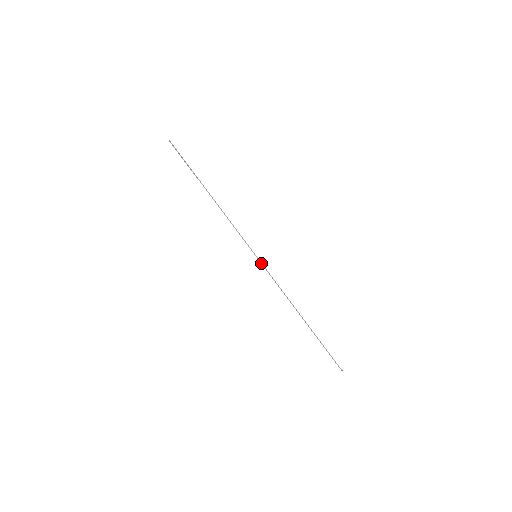
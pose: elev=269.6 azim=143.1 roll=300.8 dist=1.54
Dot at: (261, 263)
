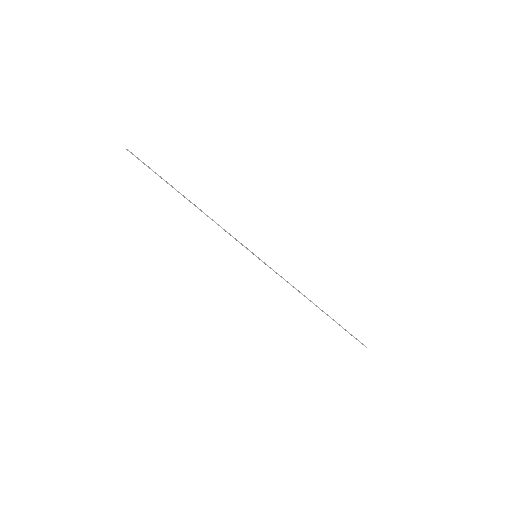
Dot at: (263, 262)
